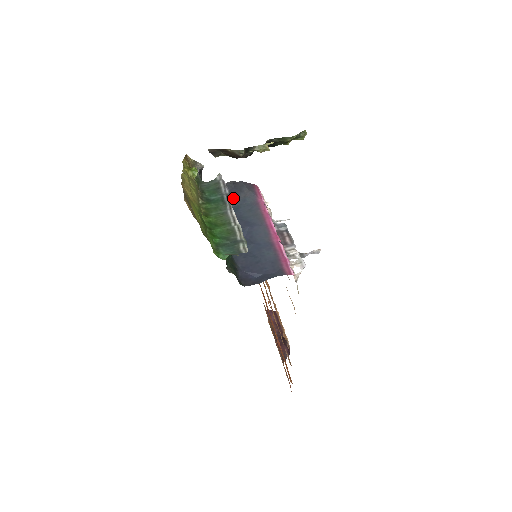
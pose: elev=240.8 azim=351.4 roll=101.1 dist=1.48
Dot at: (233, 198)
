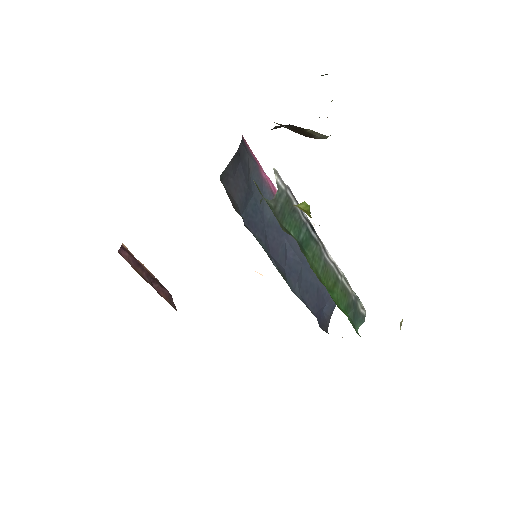
Dot at: (247, 186)
